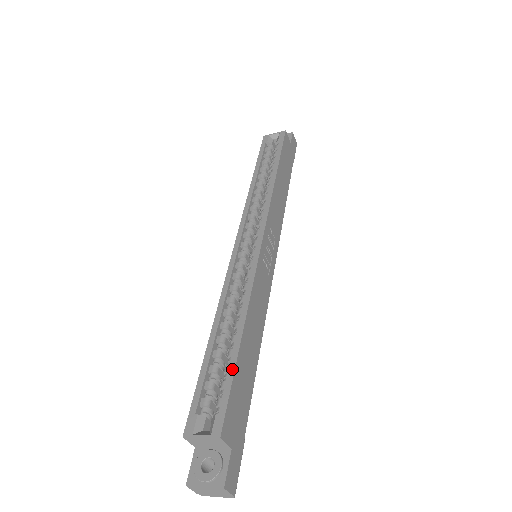
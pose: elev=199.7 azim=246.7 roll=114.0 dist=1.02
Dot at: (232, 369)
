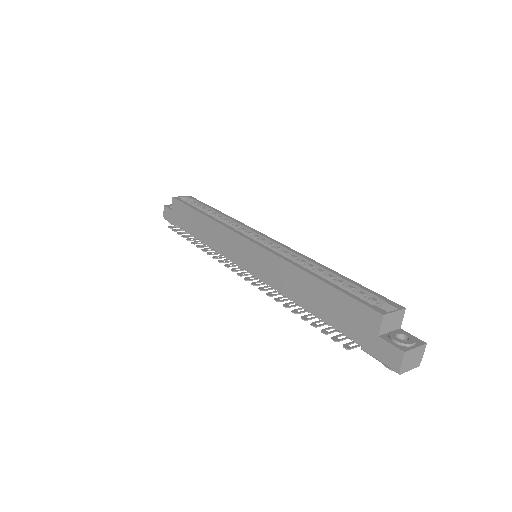
Dot at: (358, 284)
